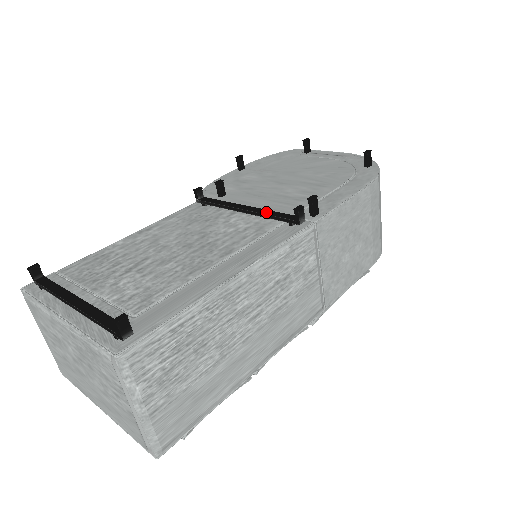
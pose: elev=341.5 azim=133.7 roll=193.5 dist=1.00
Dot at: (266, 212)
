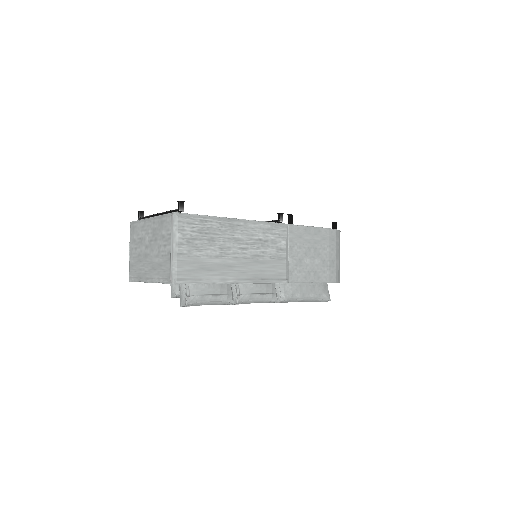
Dot at: occluded
